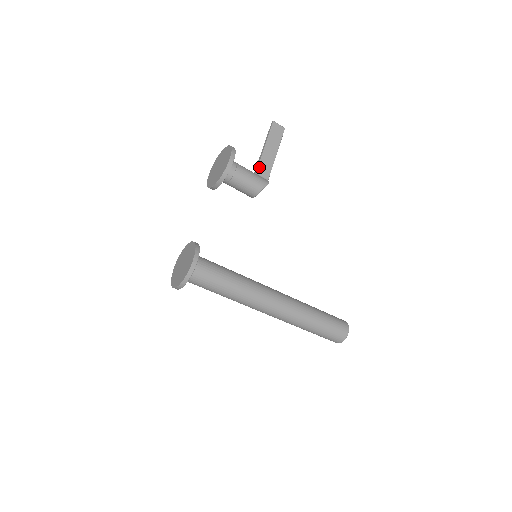
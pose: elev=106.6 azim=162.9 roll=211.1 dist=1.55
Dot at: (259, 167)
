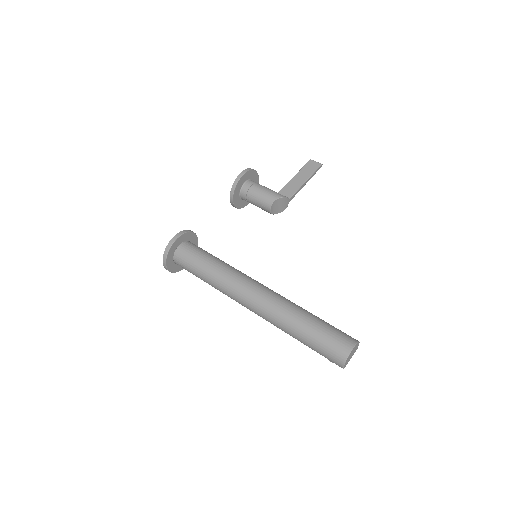
Dot at: (283, 189)
